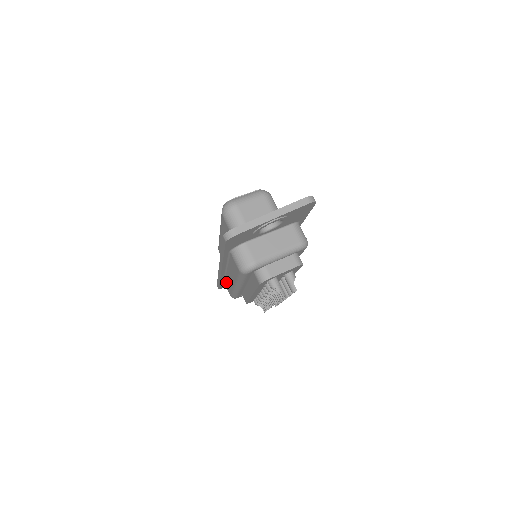
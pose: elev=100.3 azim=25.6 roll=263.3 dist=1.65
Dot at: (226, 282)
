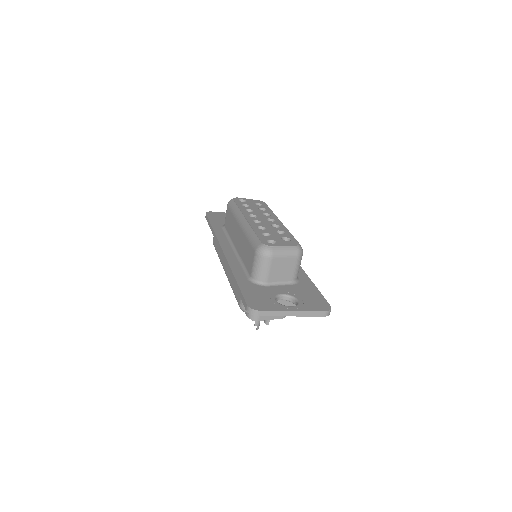
Dot at: occluded
